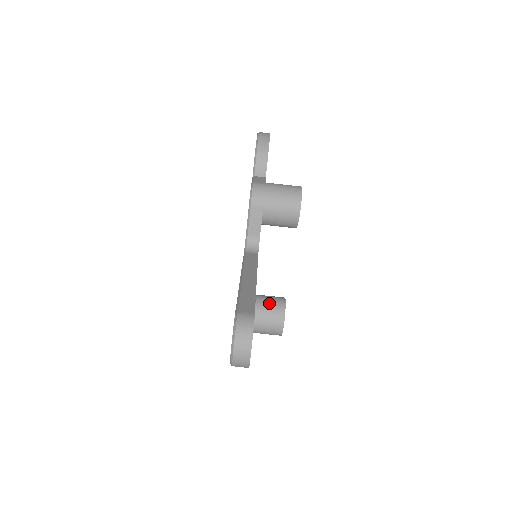
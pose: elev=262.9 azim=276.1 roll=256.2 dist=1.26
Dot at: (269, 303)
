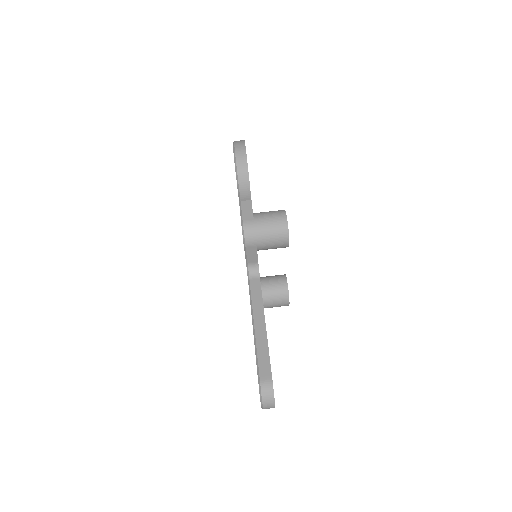
Dot at: (274, 289)
